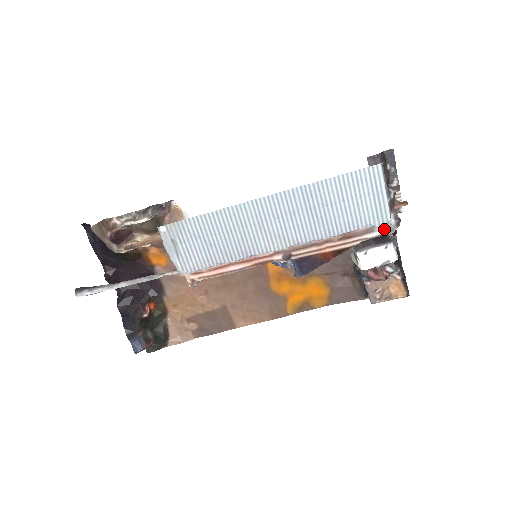
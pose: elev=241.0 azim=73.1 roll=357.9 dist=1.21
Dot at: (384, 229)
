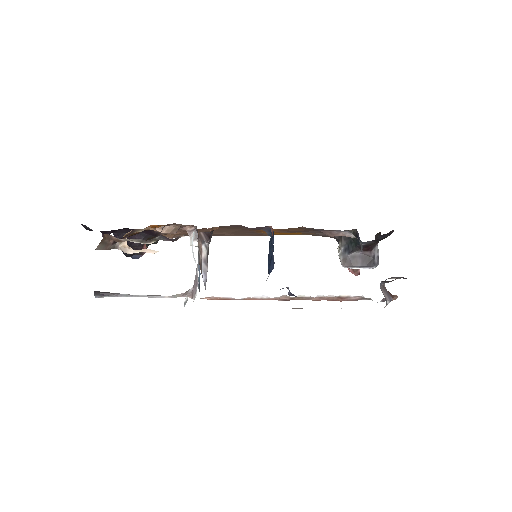
Dot at: occluded
